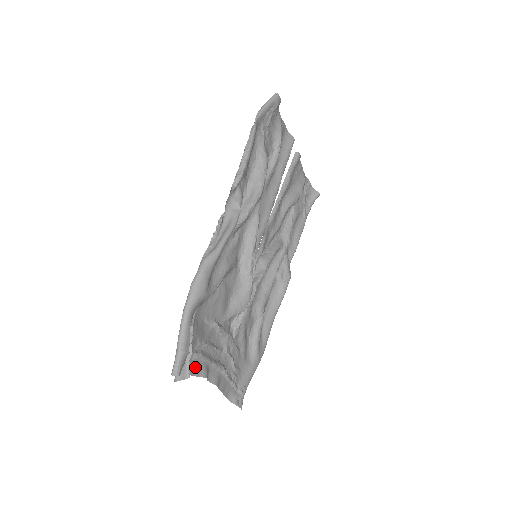
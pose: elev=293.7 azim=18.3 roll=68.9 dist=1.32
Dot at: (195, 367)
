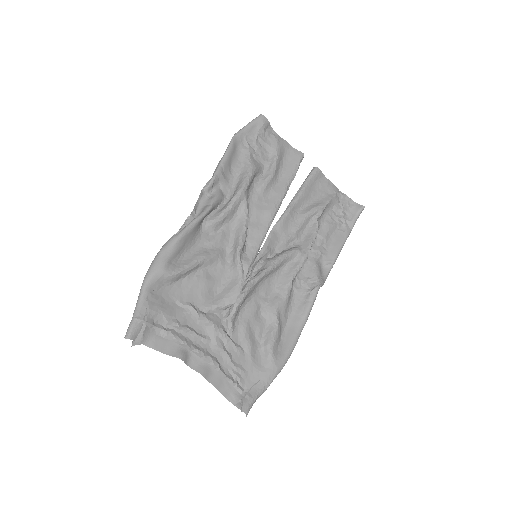
Dot at: (167, 346)
